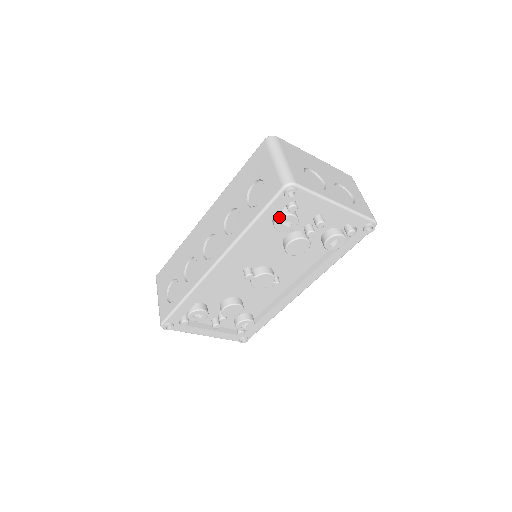
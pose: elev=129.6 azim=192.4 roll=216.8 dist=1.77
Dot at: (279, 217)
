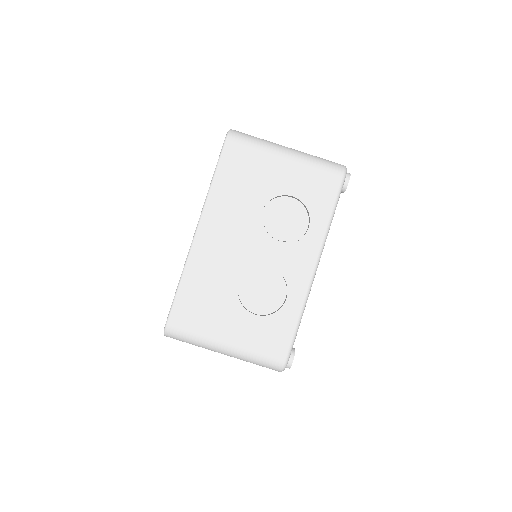
Dot at: occluded
